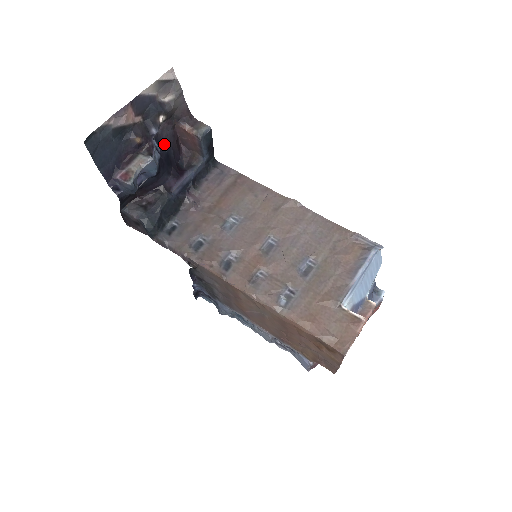
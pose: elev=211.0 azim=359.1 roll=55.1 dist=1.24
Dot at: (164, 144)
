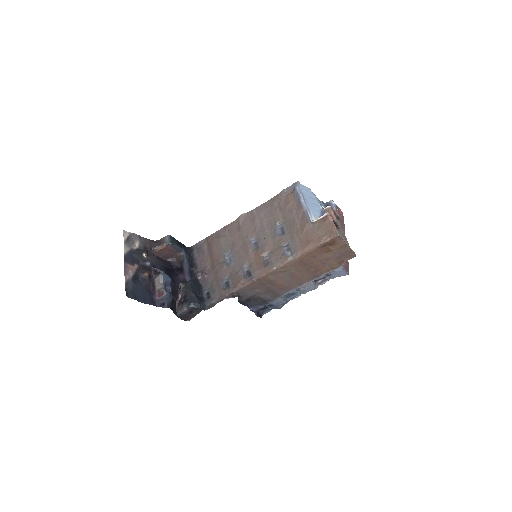
Dot at: (159, 266)
